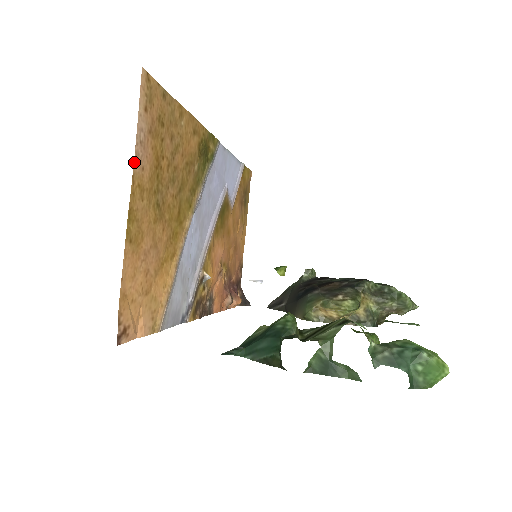
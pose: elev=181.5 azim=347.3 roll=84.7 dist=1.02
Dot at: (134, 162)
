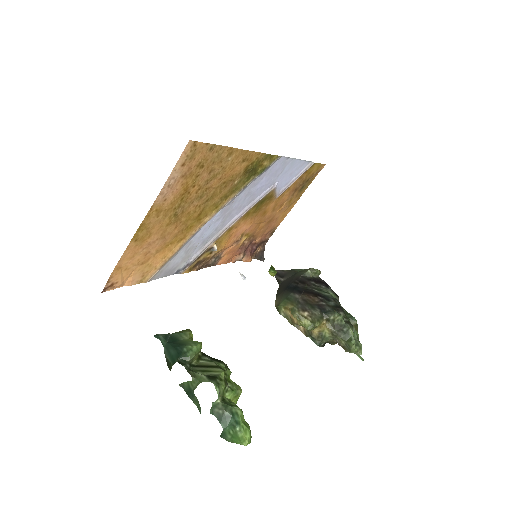
Dot at: (156, 199)
